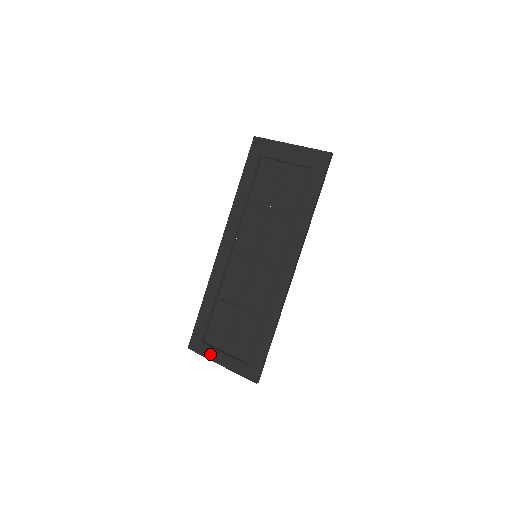
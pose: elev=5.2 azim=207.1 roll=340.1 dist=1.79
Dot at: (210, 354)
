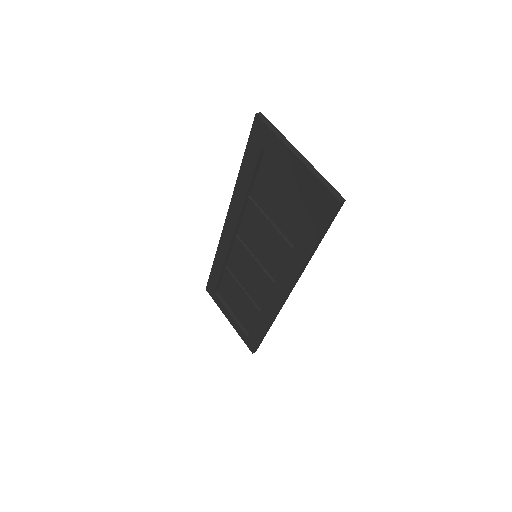
Dot at: (221, 307)
